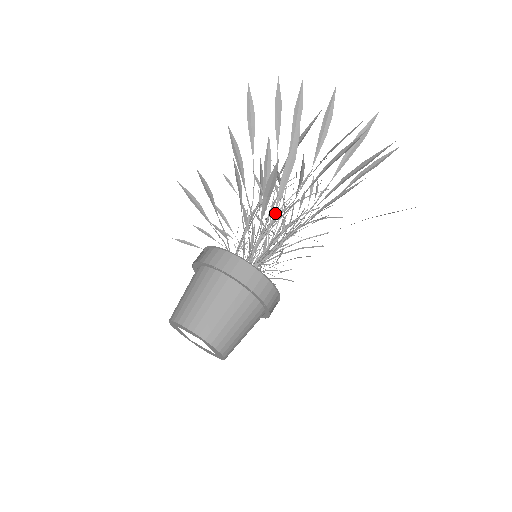
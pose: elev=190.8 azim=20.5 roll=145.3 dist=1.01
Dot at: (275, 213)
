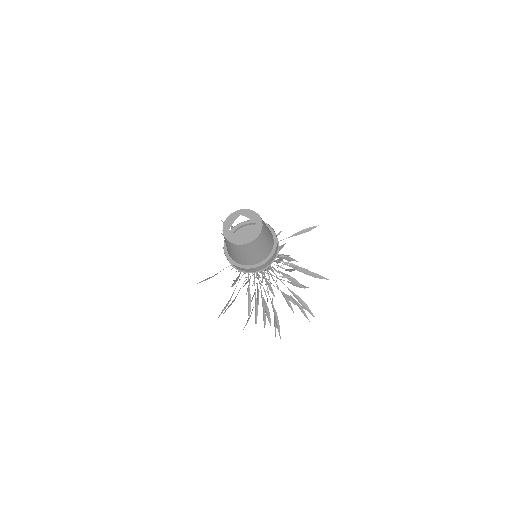
Dot at: occluded
